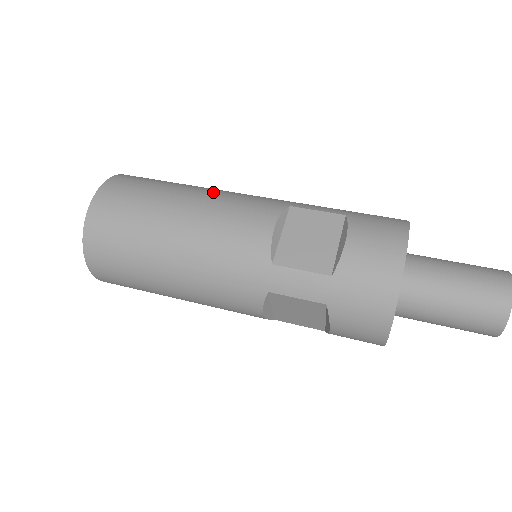
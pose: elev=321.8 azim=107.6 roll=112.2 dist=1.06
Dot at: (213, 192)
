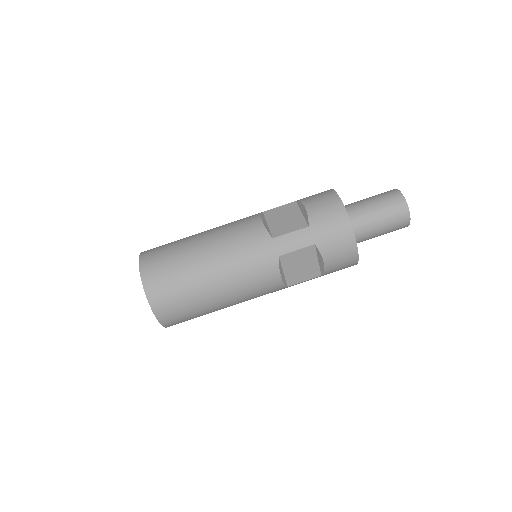
Dot at: (224, 273)
